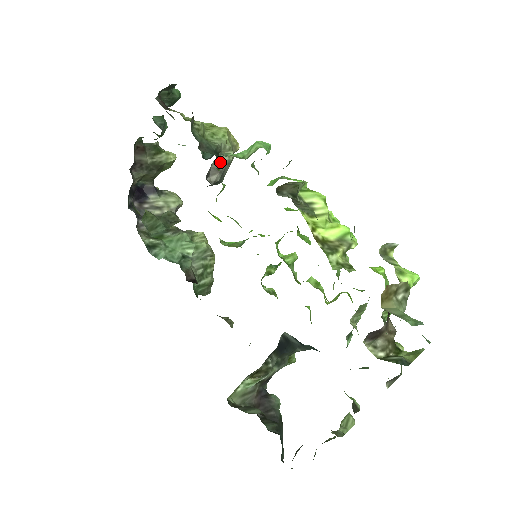
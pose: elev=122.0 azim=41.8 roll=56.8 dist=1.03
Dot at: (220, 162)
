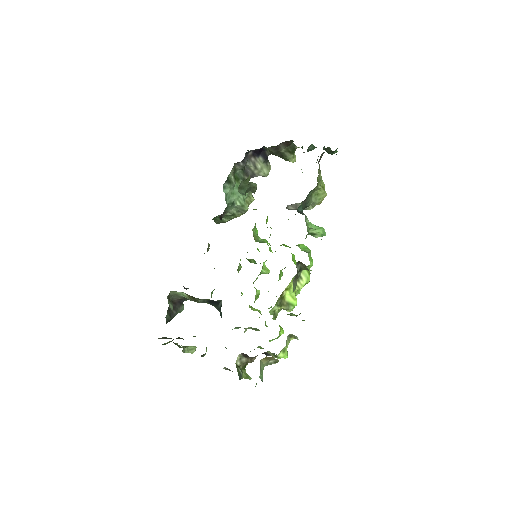
Dot at: occluded
